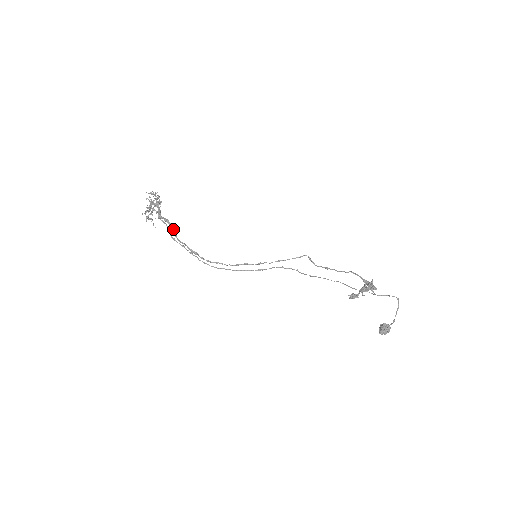
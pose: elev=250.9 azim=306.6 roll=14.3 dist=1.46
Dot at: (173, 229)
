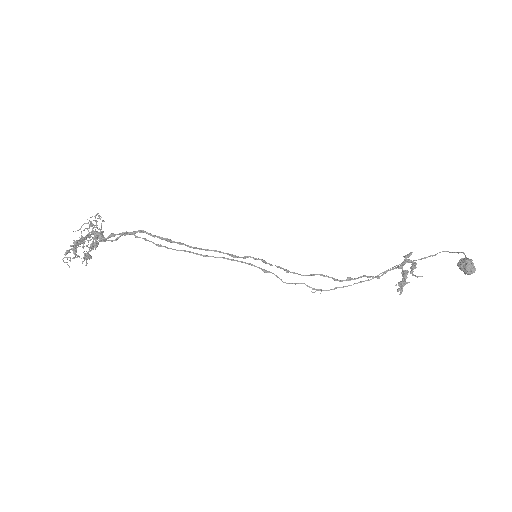
Dot at: (127, 234)
